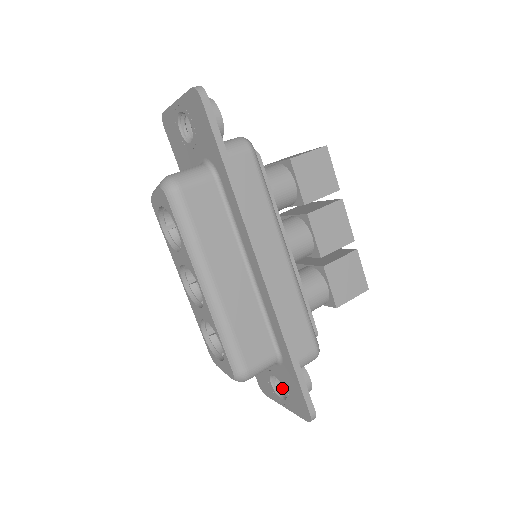
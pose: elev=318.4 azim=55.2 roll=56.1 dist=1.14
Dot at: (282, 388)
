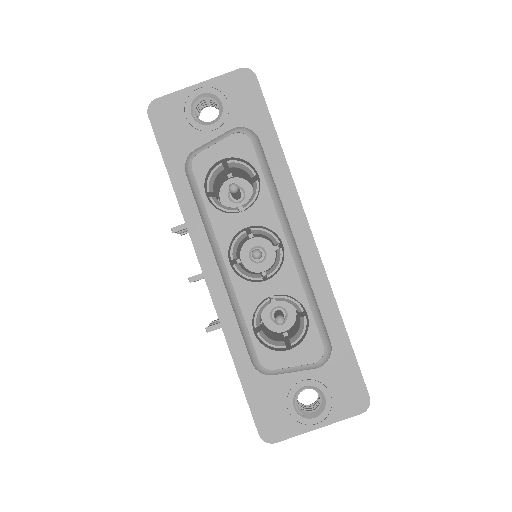
Dot at: (303, 410)
